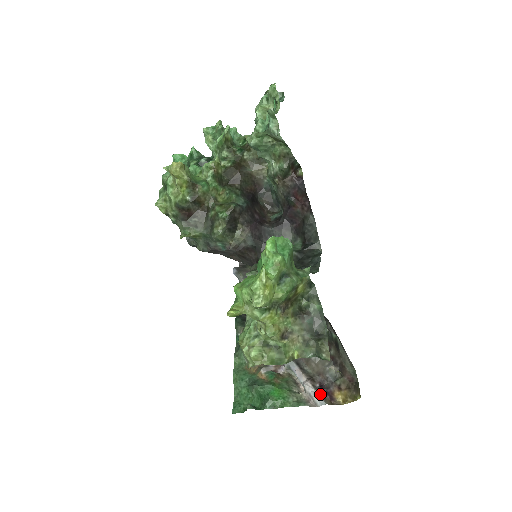
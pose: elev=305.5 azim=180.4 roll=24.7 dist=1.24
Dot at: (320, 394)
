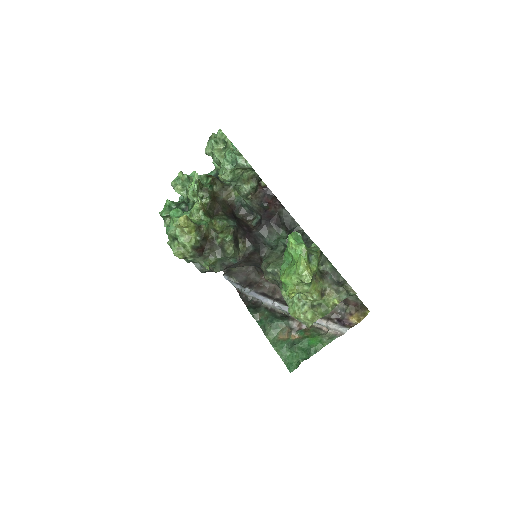
Dot at: (341, 325)
